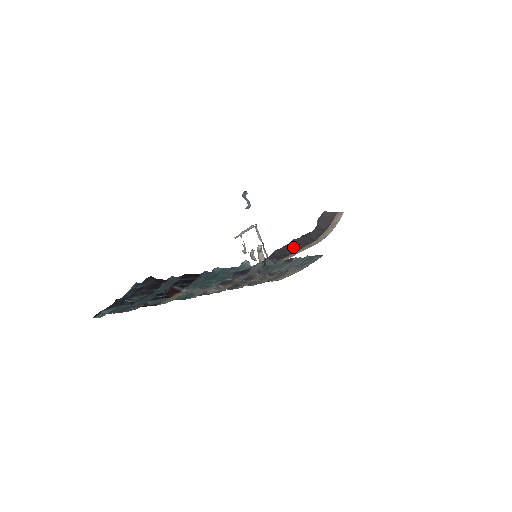
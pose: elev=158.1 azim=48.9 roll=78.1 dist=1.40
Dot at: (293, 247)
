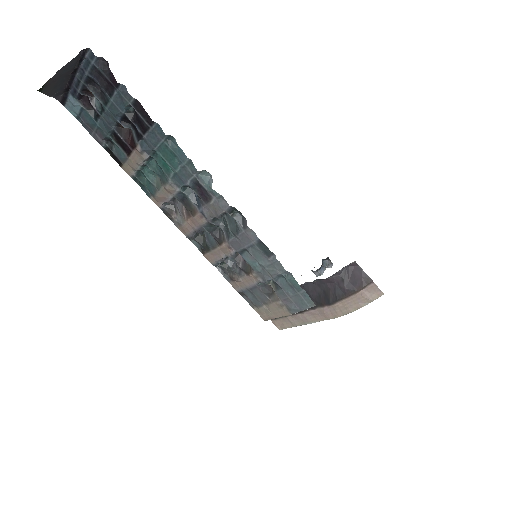
Dot at: occluded
